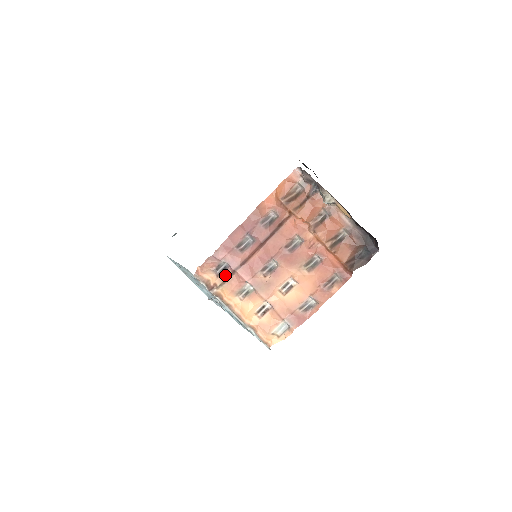
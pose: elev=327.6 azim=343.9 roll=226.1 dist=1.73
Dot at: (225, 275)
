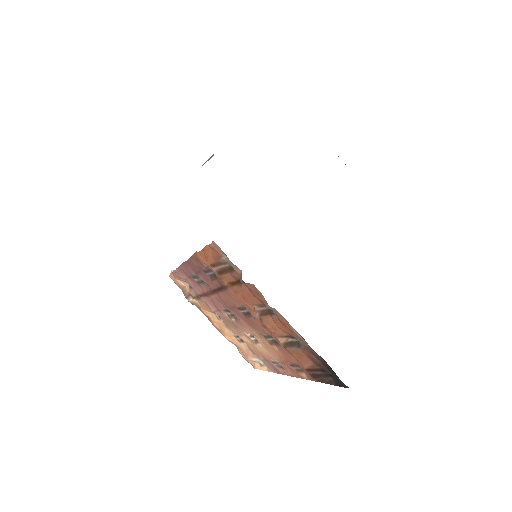
Dot at: (195, 292)
